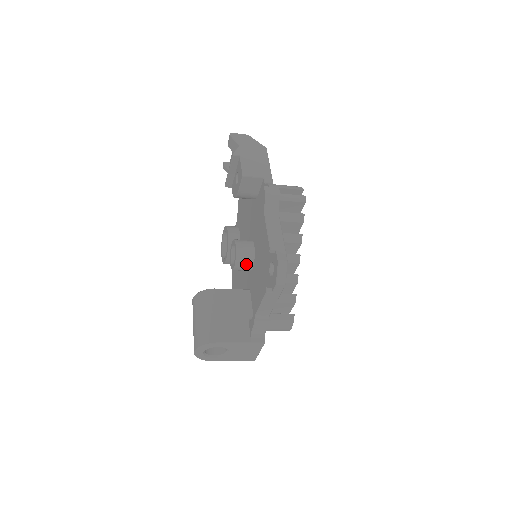
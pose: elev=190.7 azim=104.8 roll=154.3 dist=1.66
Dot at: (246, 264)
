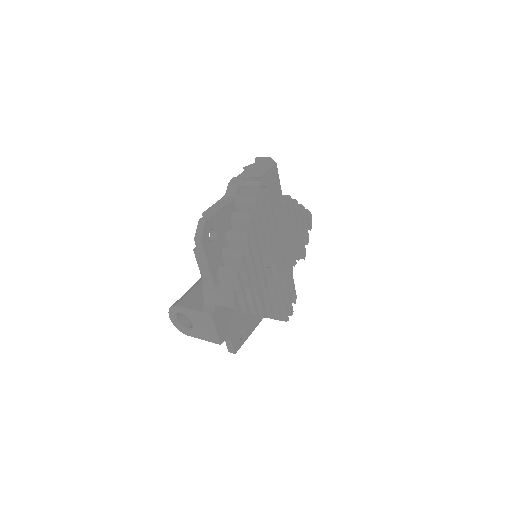
Dot at: occluded
